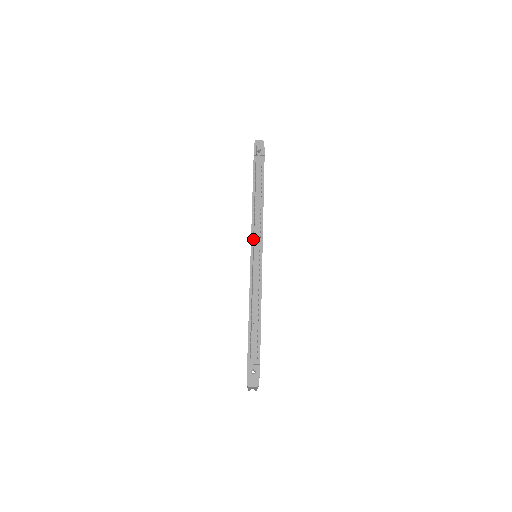
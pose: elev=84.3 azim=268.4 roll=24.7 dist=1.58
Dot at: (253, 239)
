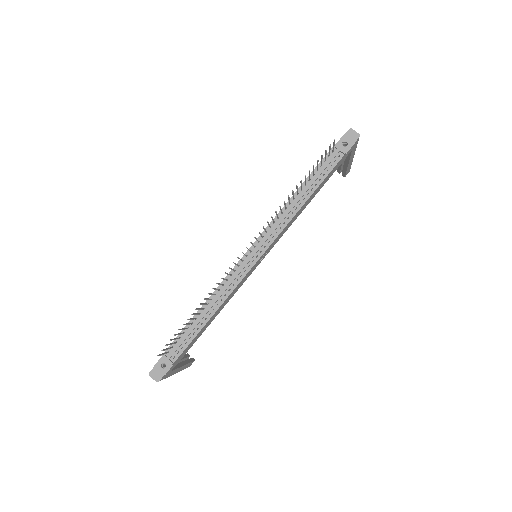
Dot at: (251, 243)
